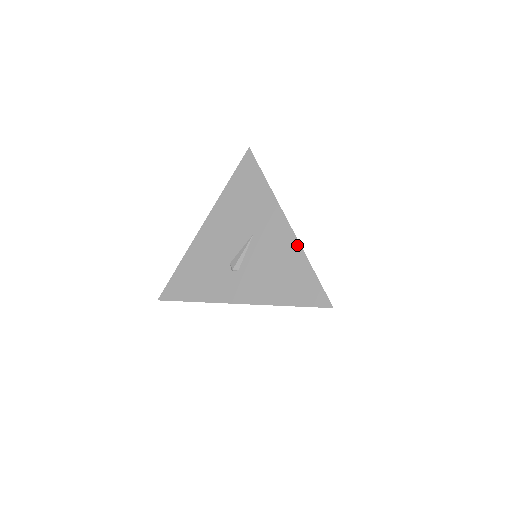
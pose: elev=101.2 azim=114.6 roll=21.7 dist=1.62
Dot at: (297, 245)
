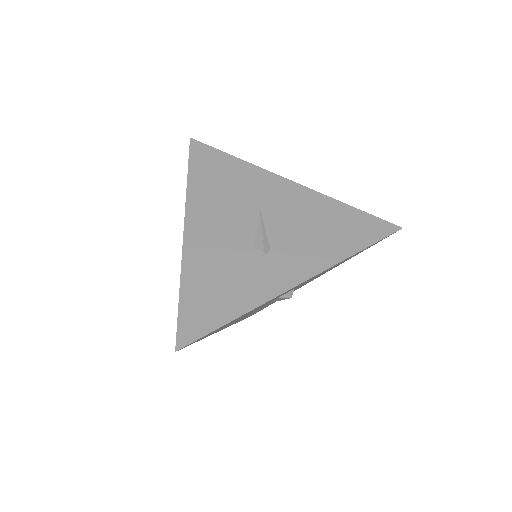
Dot at: (317, 194)
